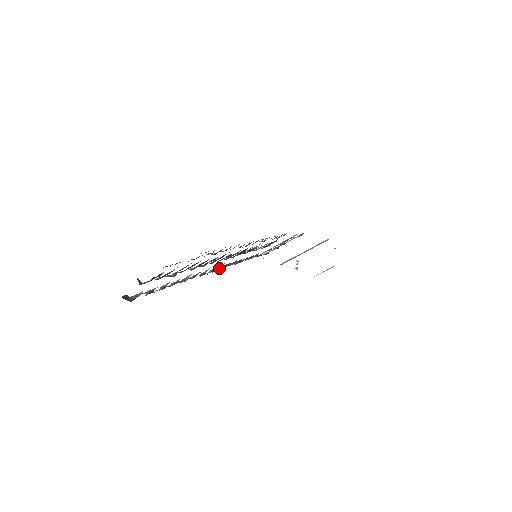
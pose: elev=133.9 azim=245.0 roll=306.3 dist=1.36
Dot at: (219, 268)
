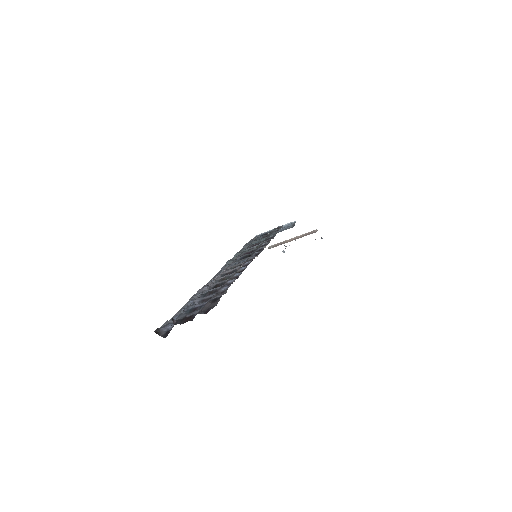
Dot at: occluded
